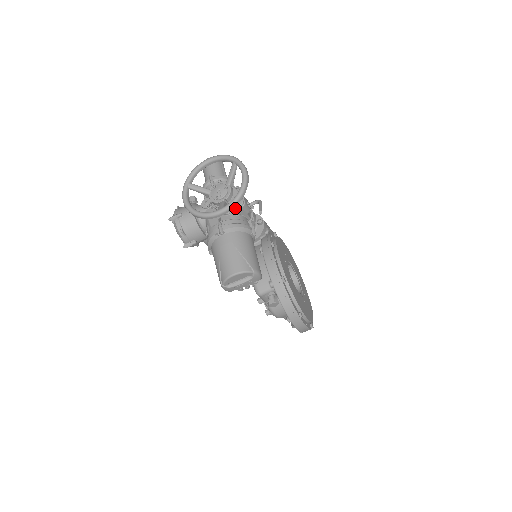
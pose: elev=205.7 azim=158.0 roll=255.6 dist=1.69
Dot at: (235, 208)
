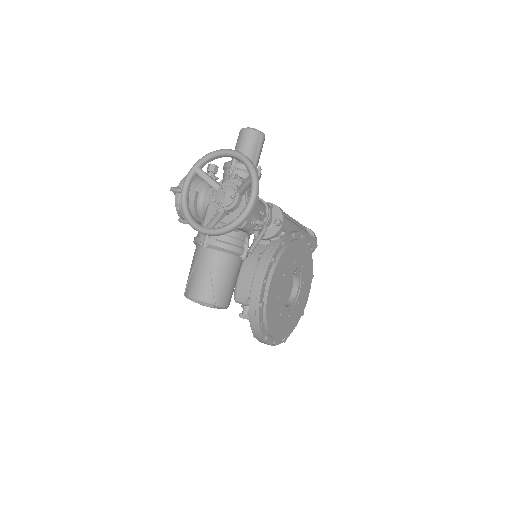
Dot at: occluded
